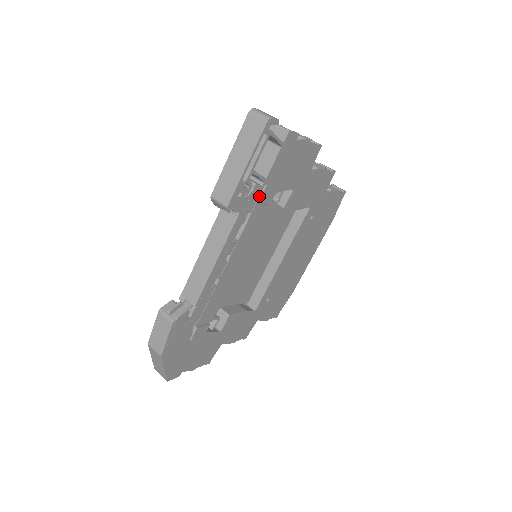
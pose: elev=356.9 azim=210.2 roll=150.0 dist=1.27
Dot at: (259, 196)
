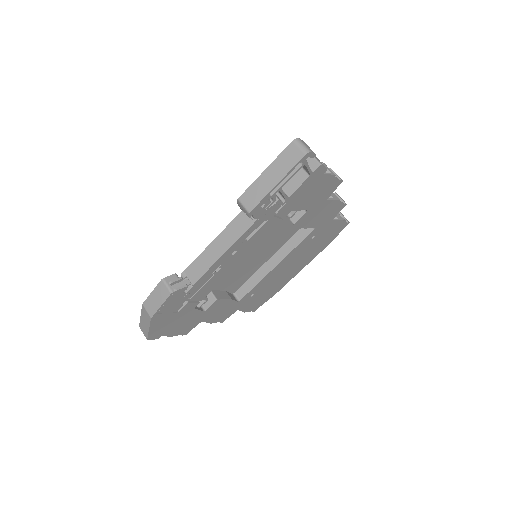
Dot at: (277, 210)
